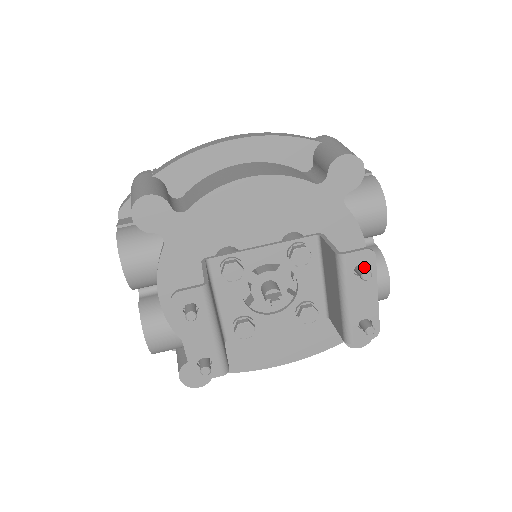
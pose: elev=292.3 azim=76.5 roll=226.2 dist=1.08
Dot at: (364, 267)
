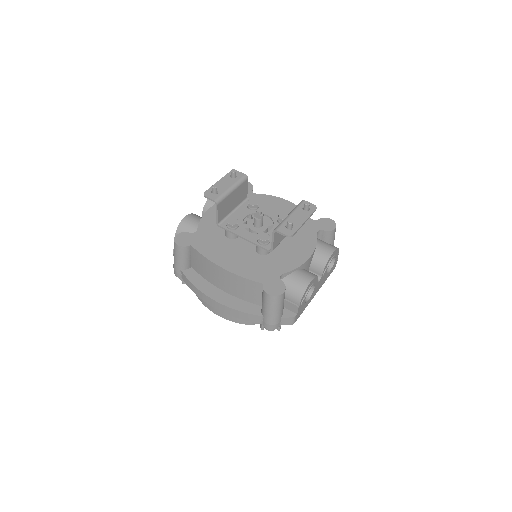
Dot at: occluded
